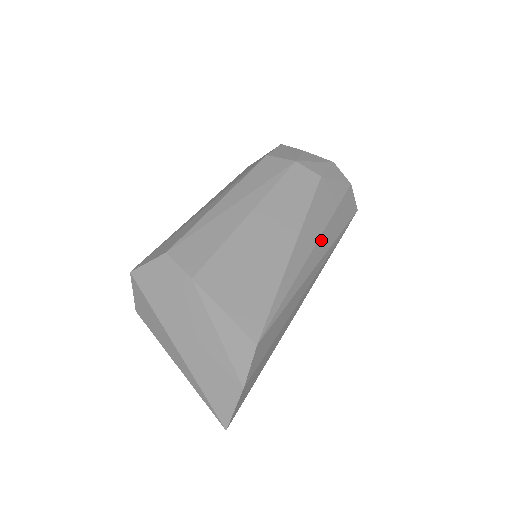
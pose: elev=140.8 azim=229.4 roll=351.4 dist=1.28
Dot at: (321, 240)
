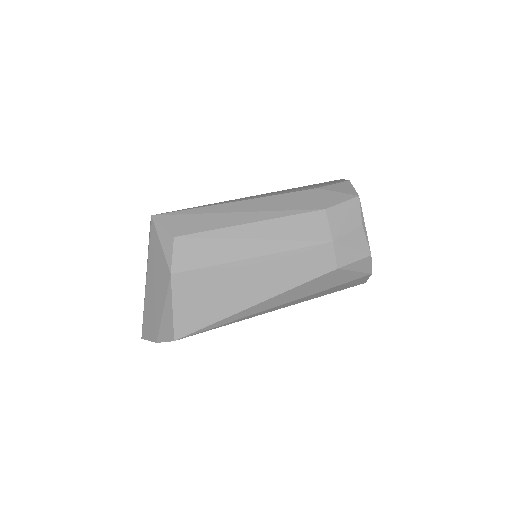
Dot at: (293, 302)
